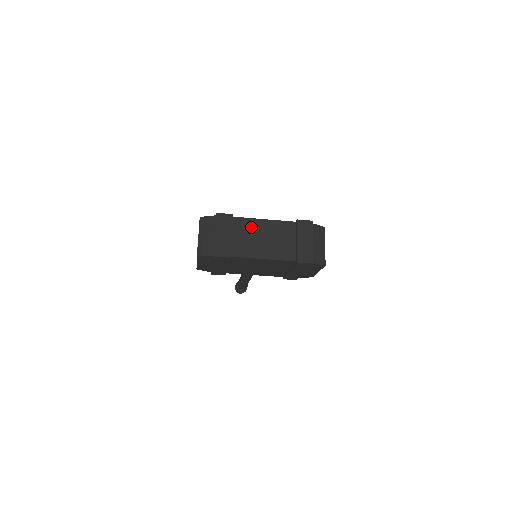
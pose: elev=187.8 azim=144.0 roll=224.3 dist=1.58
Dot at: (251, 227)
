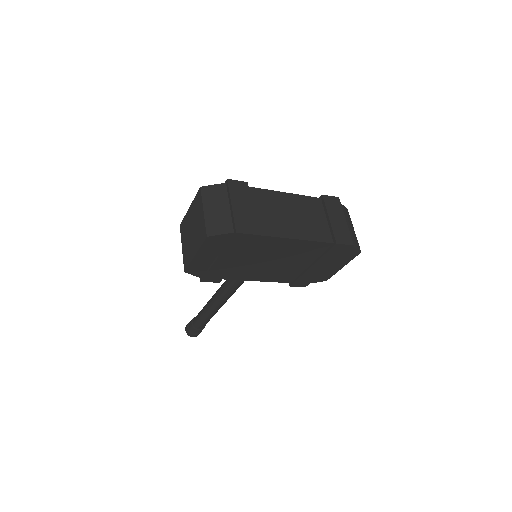
Dot at: (272, 200)
